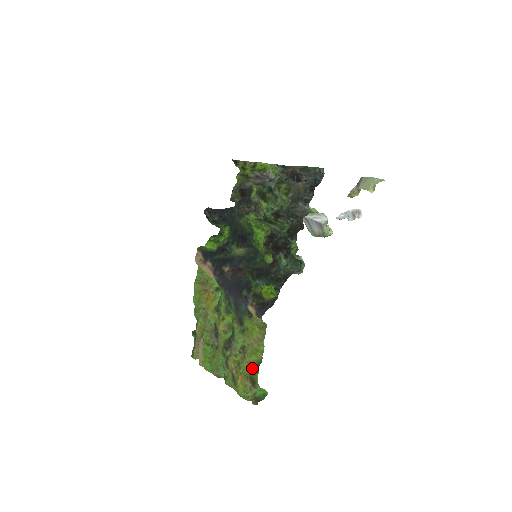
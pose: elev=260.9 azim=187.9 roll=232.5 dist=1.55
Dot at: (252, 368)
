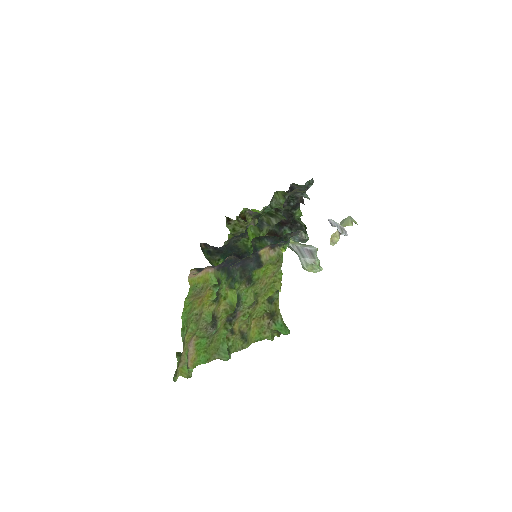
Dot at: (269, 302)
